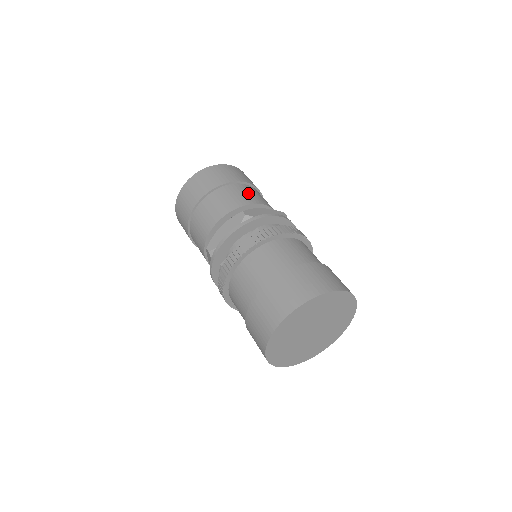
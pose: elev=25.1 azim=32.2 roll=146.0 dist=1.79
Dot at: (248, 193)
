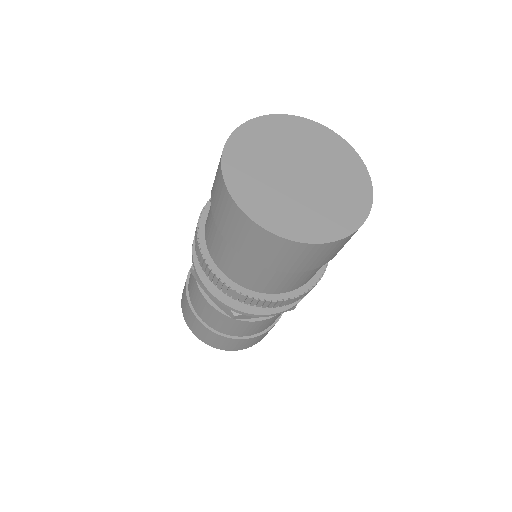
Dot at: occluded
